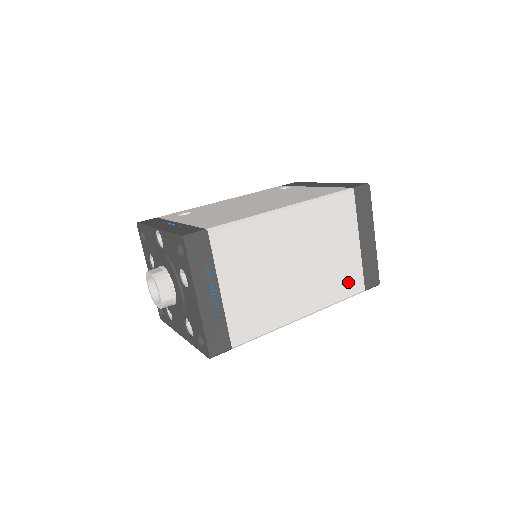
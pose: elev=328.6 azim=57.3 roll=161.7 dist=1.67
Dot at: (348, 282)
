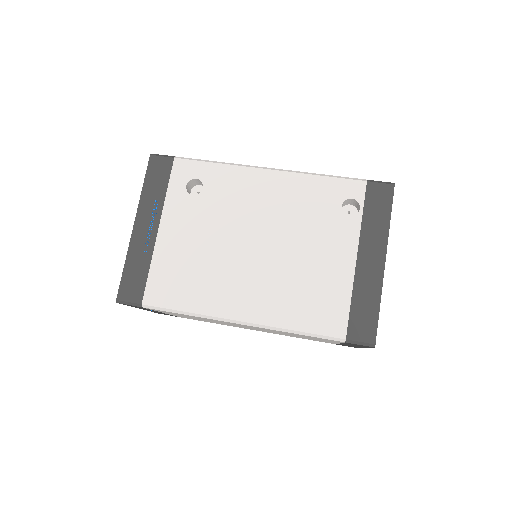
Dot at: occluded
